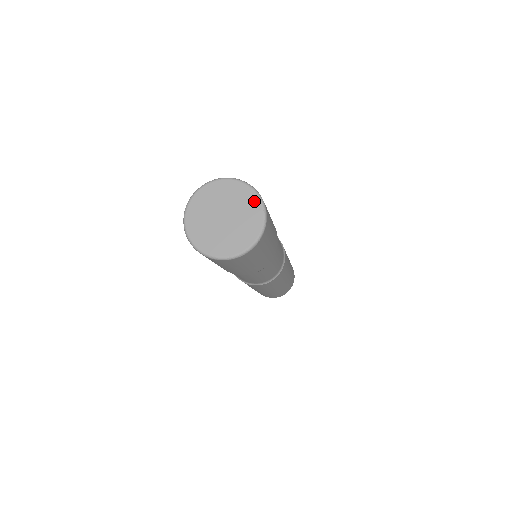
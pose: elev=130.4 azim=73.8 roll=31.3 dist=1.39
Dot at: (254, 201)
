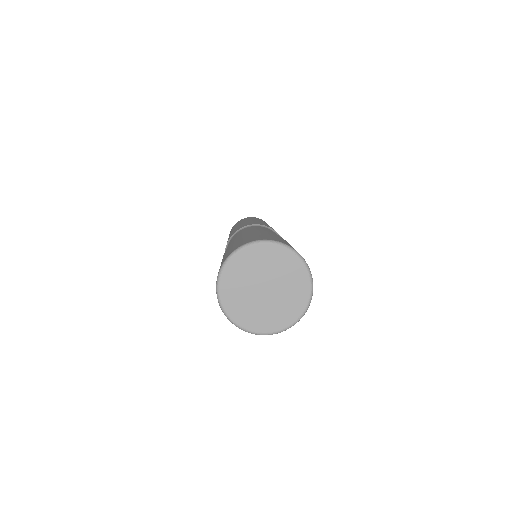
Dot at: (281, 253)
